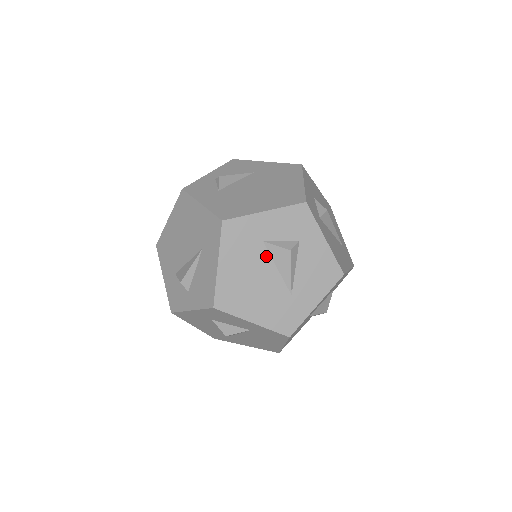
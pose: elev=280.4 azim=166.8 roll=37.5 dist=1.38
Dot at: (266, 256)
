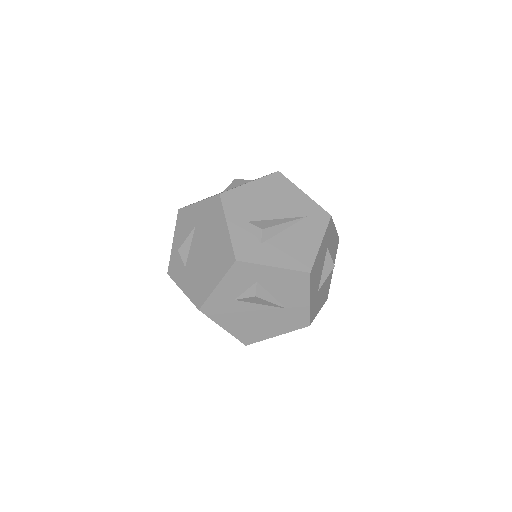
Dot at: (246, 304)
